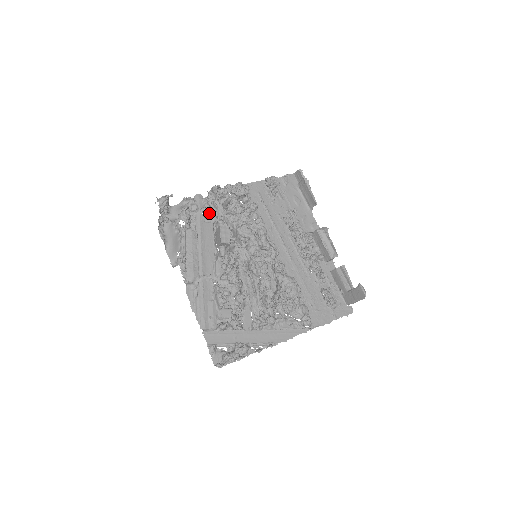
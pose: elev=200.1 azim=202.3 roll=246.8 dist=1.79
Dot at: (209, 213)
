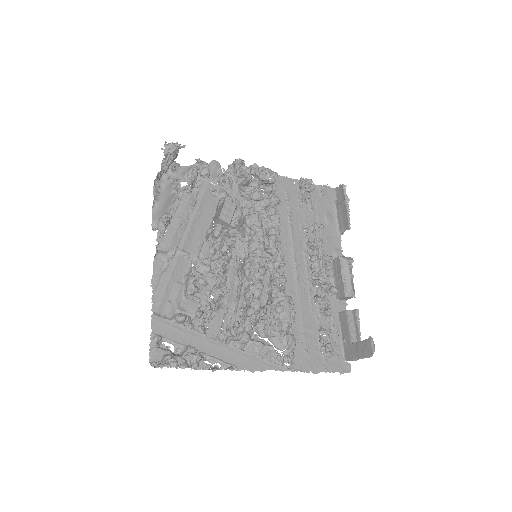
Dot at: (220, 185)
